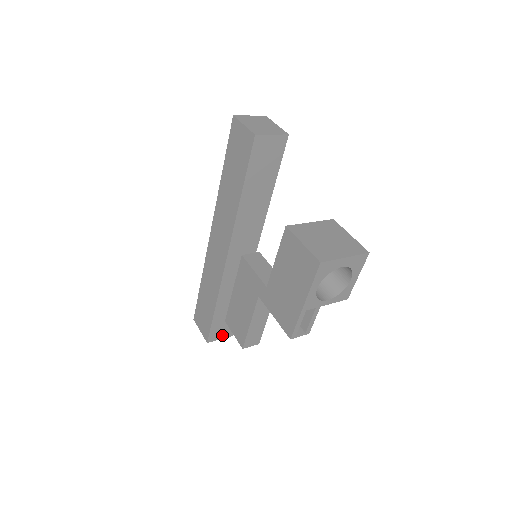
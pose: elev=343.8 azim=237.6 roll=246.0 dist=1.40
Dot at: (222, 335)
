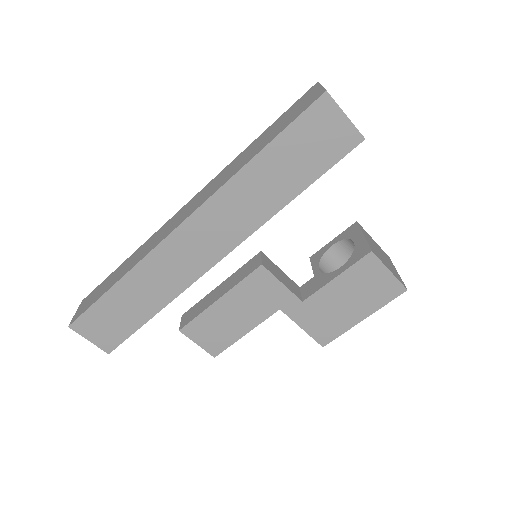
Dot at: occluded
